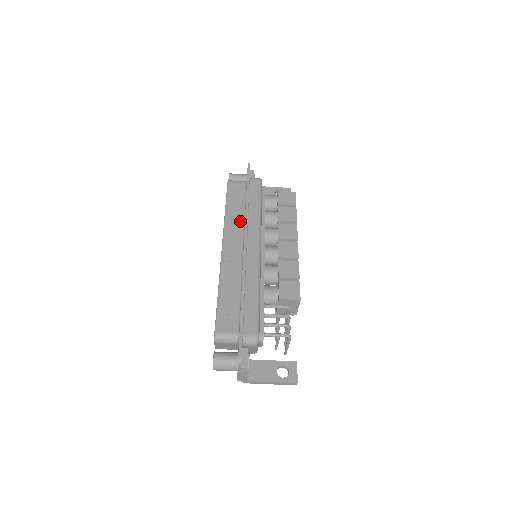
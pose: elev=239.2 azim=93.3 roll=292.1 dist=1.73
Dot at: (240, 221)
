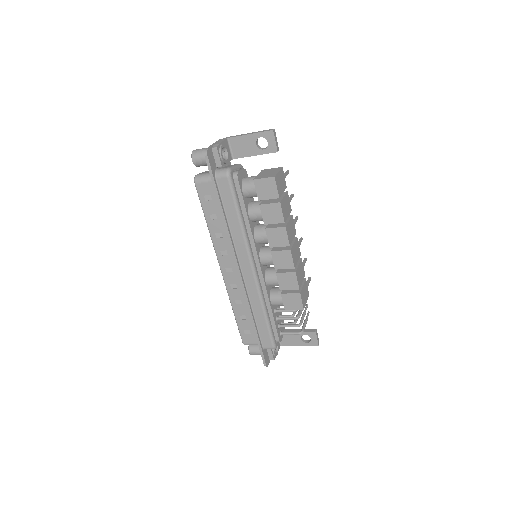
Dot at: (226, 238)
